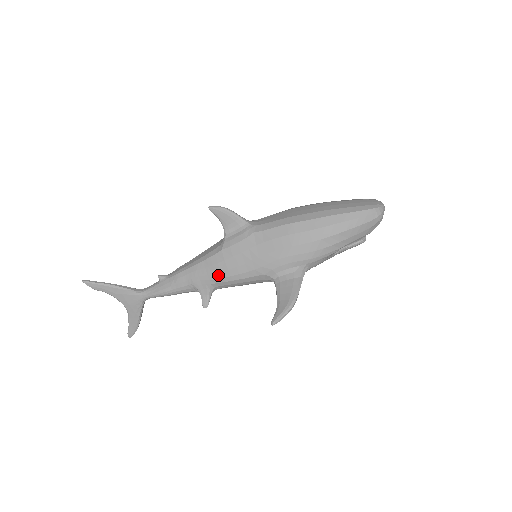
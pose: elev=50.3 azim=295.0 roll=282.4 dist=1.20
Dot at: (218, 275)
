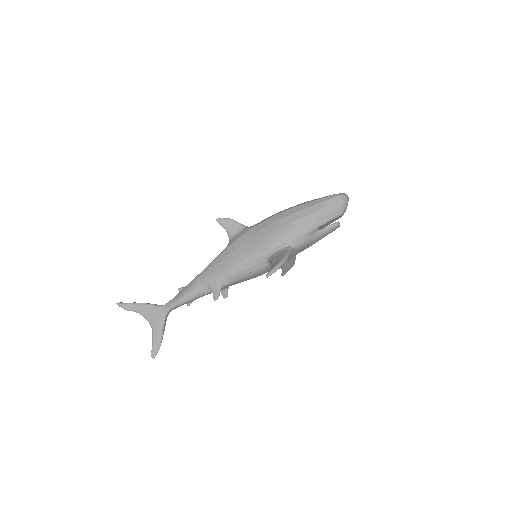
Dot at: (225, 267)
